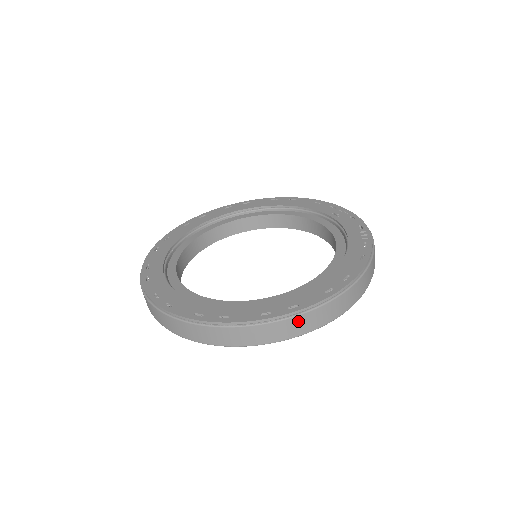
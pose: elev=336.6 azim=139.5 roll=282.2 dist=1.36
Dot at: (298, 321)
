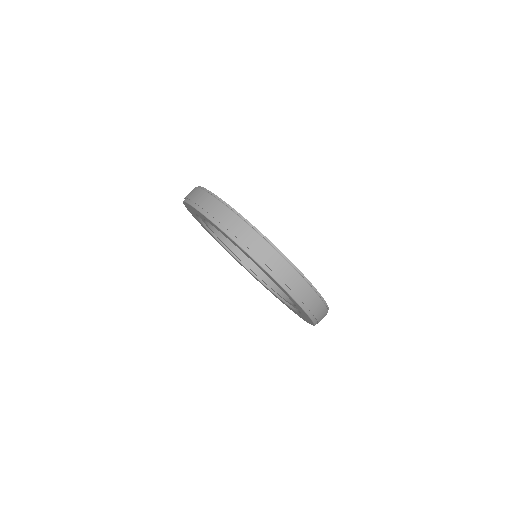
Dot at: (208, 198)
